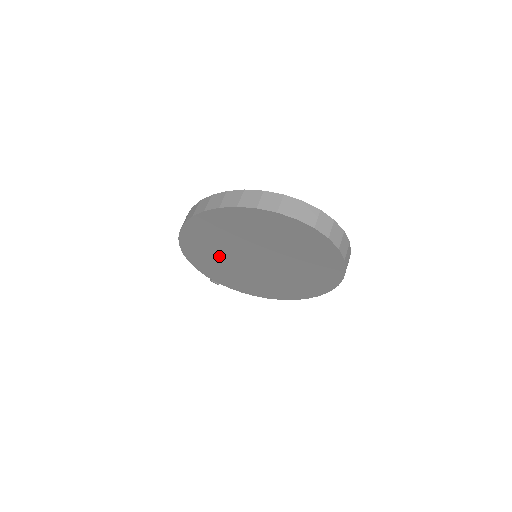
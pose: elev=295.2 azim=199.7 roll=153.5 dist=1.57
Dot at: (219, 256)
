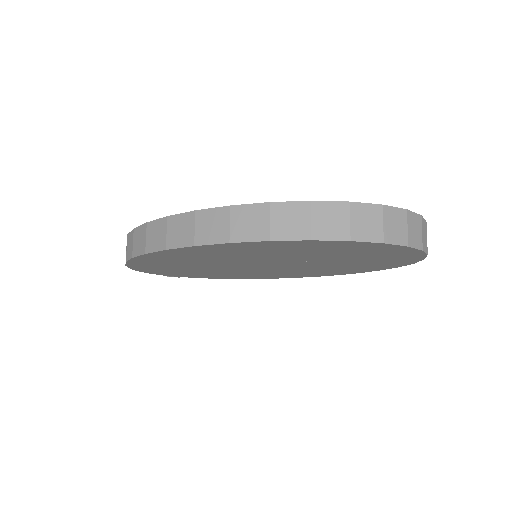
Dot at: (196, 266)
